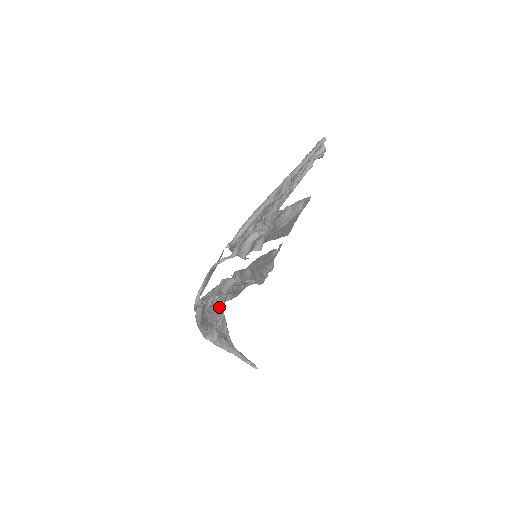
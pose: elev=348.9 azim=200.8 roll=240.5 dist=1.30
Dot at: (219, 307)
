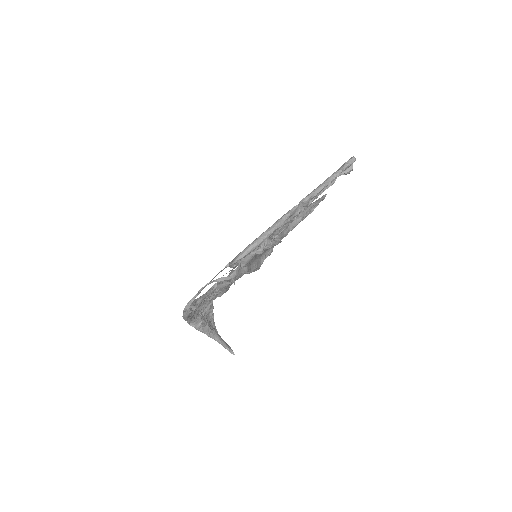
Dot at: occluded
